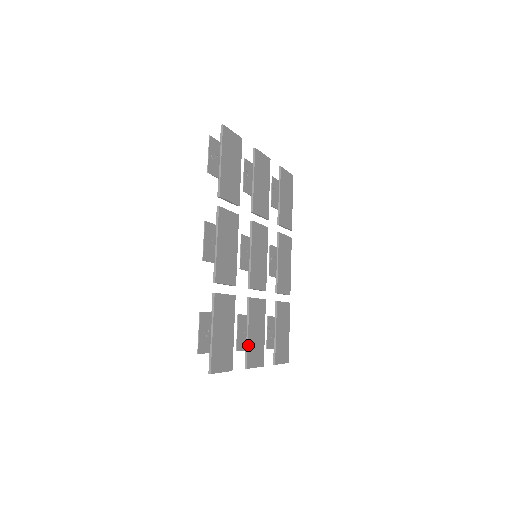
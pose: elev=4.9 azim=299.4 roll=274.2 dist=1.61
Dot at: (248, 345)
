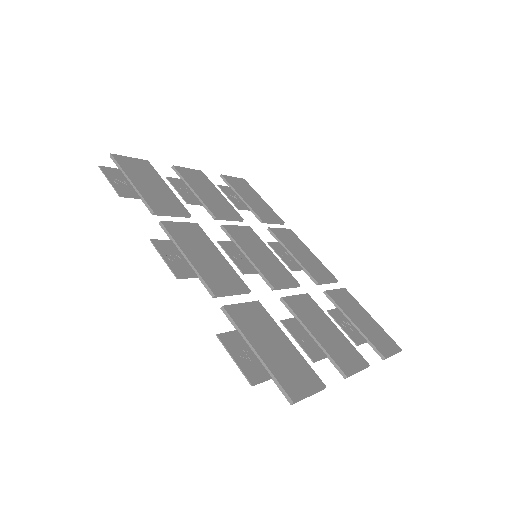
Dot at: (325, 349)
